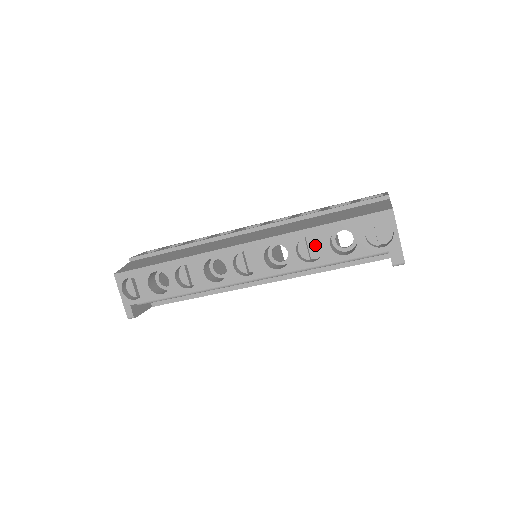
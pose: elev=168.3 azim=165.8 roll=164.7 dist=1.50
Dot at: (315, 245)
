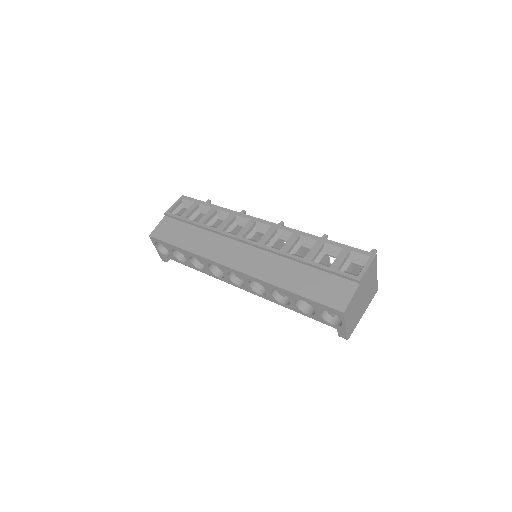
Dot at: occluded
